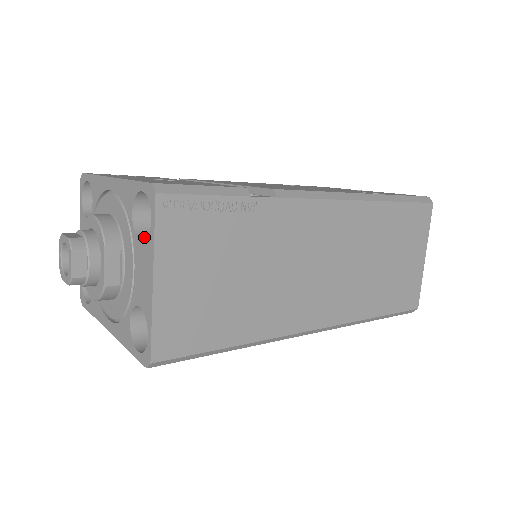
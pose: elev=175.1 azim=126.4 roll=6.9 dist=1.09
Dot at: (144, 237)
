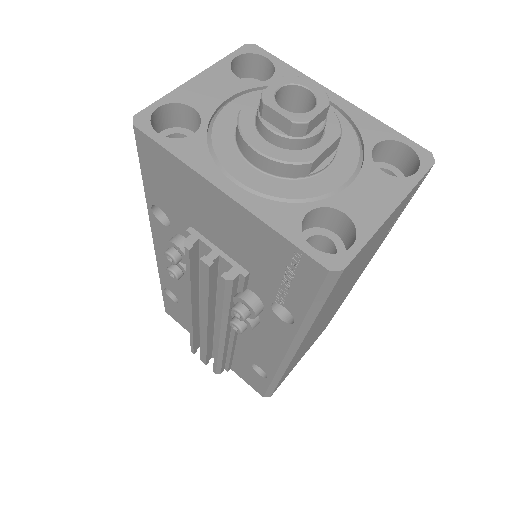
Dot at: (375, 170)
